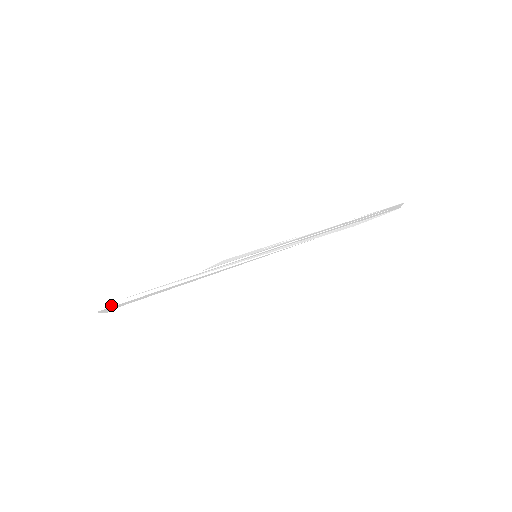
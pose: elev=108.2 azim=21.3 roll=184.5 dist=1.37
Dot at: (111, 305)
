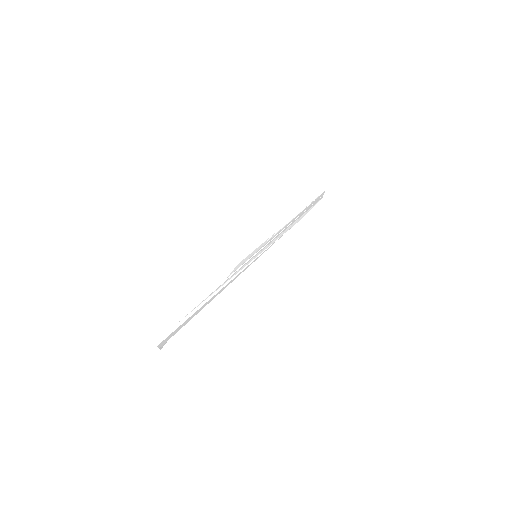
Dot at: (167, 335)
